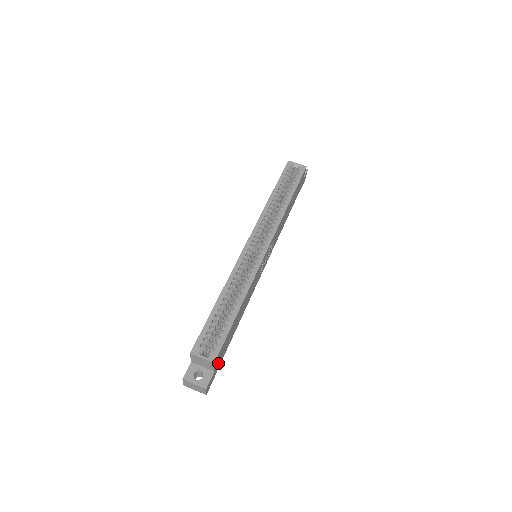
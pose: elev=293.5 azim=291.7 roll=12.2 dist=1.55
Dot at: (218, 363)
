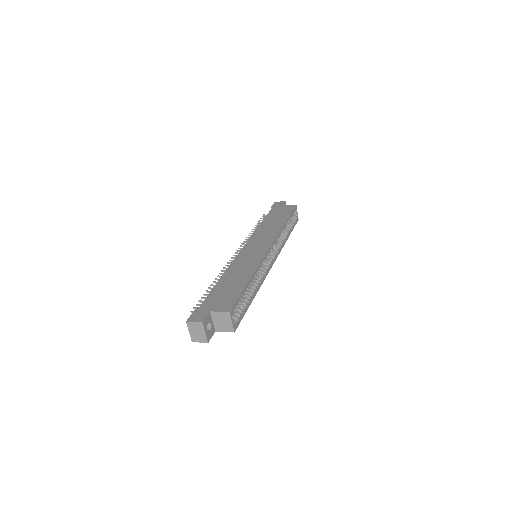
Dot at: occluded
